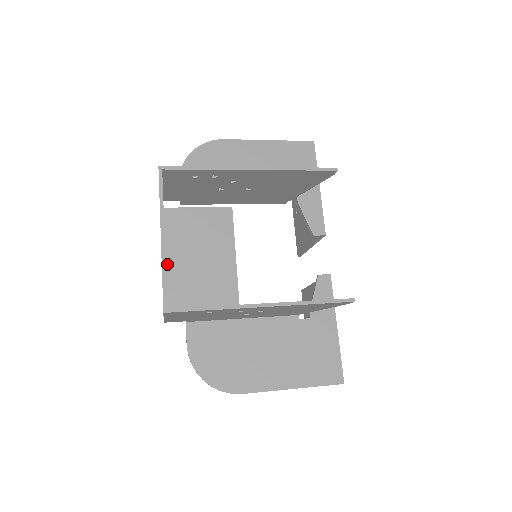
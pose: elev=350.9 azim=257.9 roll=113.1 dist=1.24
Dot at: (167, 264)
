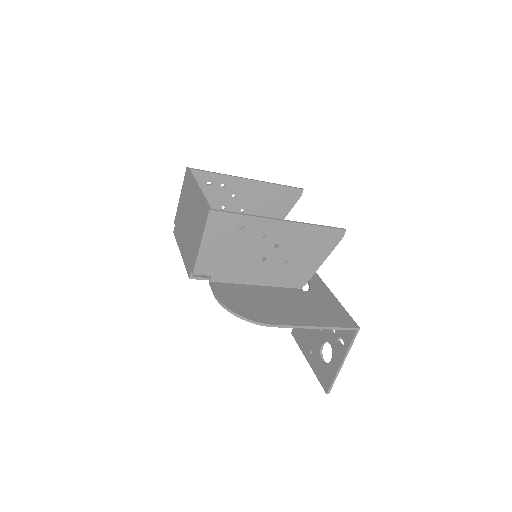
Dot at: occluded
